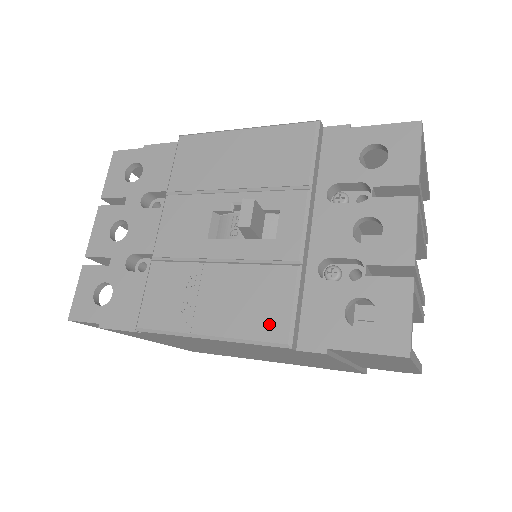
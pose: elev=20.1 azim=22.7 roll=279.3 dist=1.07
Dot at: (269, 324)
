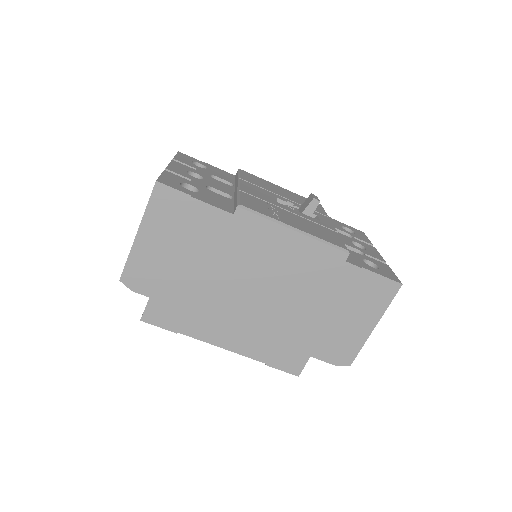
Dot at: (334, 241)
